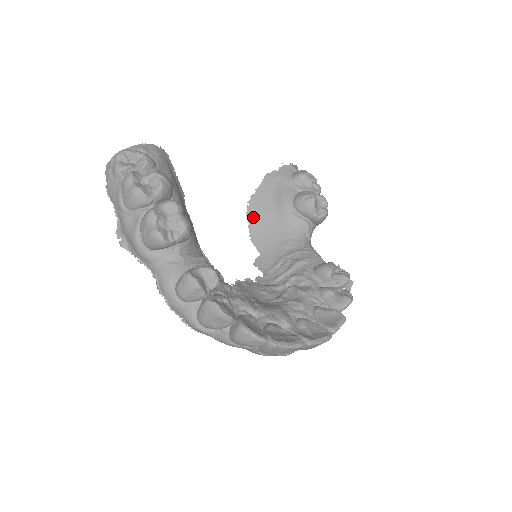
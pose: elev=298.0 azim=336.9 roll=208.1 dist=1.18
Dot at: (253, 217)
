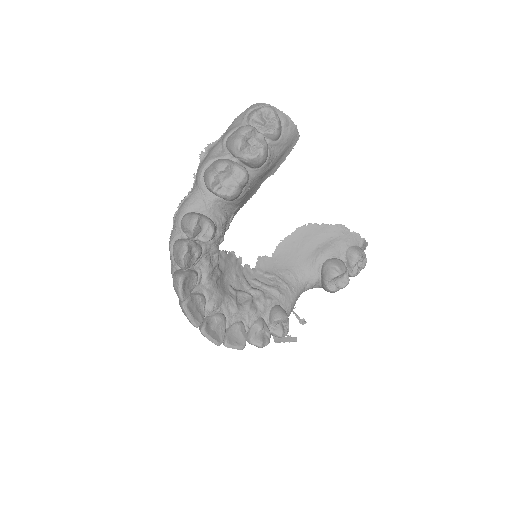
Dot at: (299, 234)
